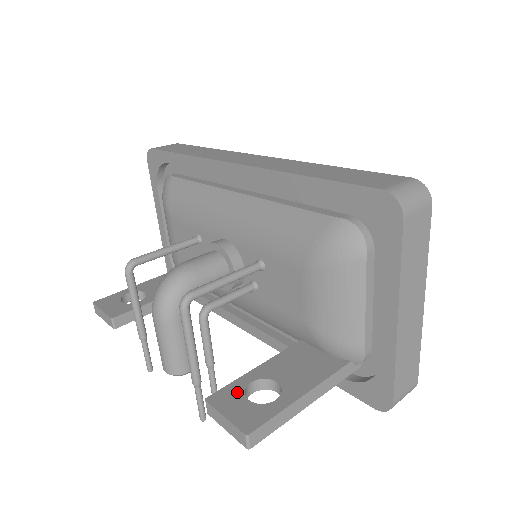
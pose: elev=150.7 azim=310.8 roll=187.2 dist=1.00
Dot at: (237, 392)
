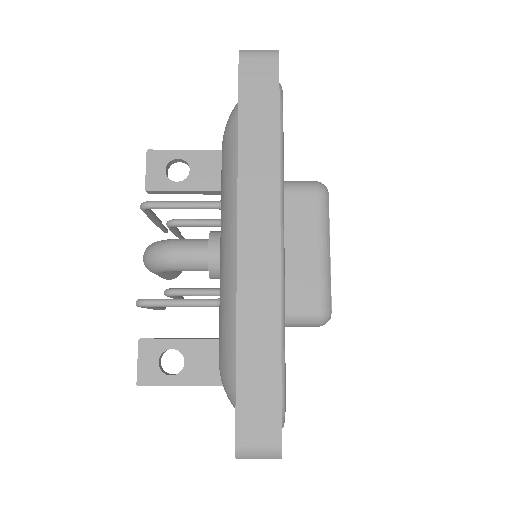
Dot at: (158, 350)
